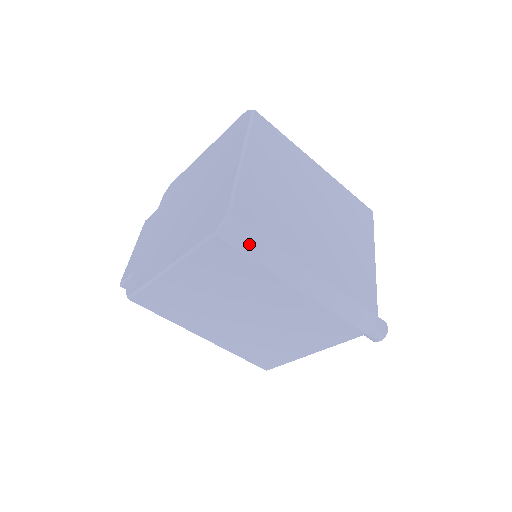
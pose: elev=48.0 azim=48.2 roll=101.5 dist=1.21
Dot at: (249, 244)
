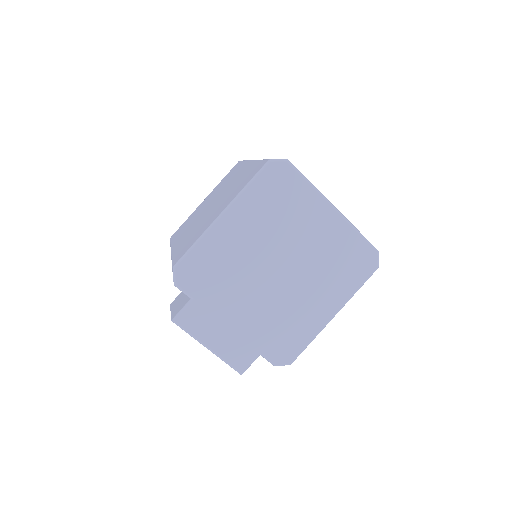
Dot at: occluded
